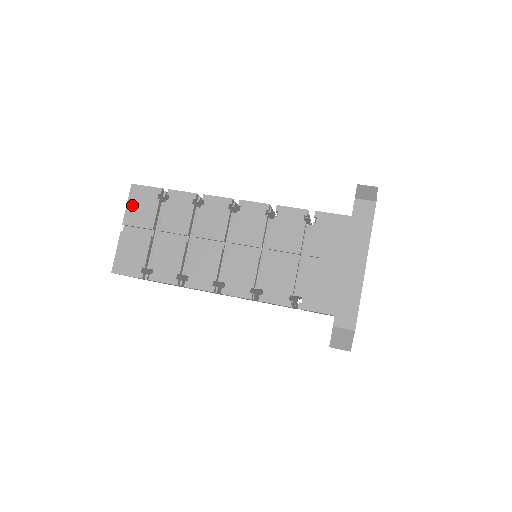
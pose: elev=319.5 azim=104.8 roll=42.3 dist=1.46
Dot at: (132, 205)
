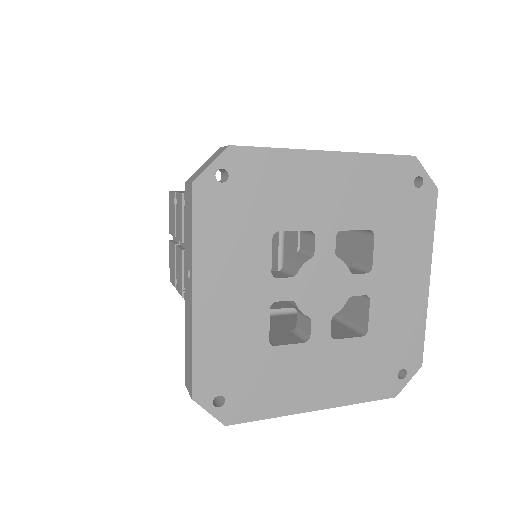
Dot at: occluded
